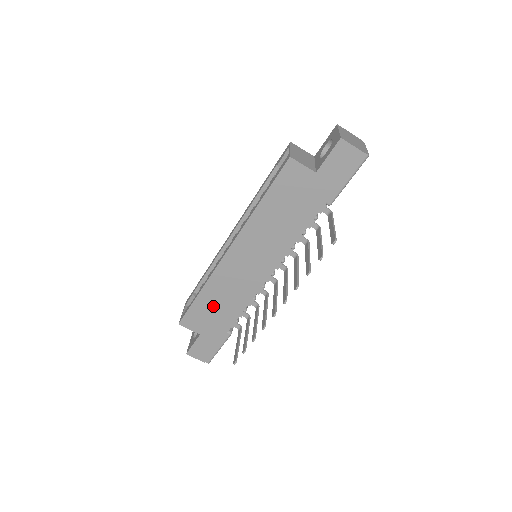
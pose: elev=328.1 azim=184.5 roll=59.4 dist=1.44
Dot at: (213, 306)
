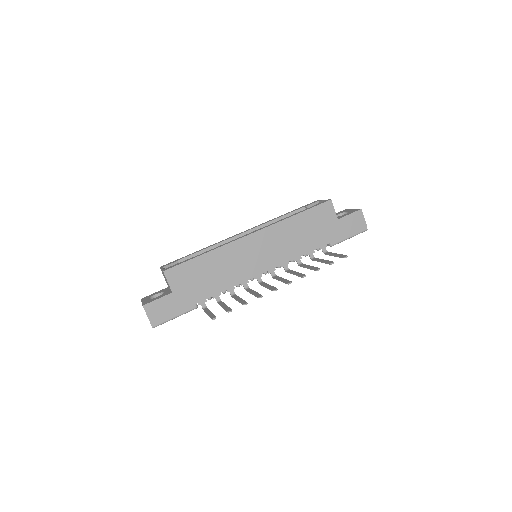
Dot at: (205, 272)
